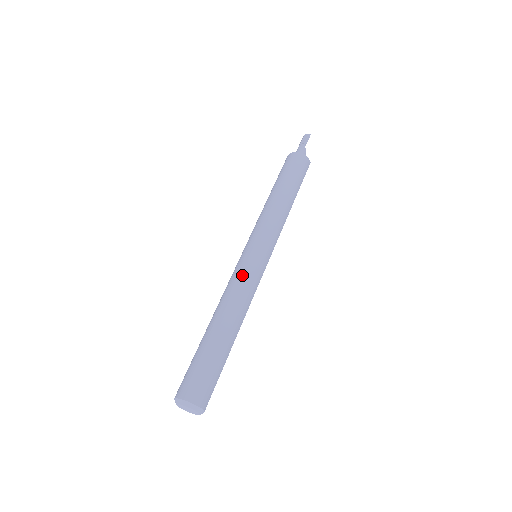
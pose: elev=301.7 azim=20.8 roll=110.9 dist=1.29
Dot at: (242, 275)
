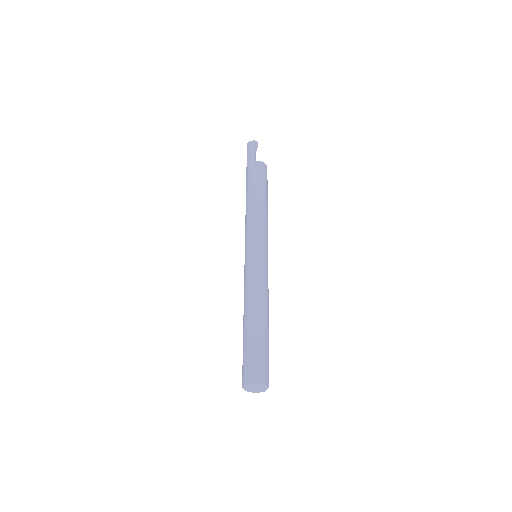
Dot at: (265, 277)
